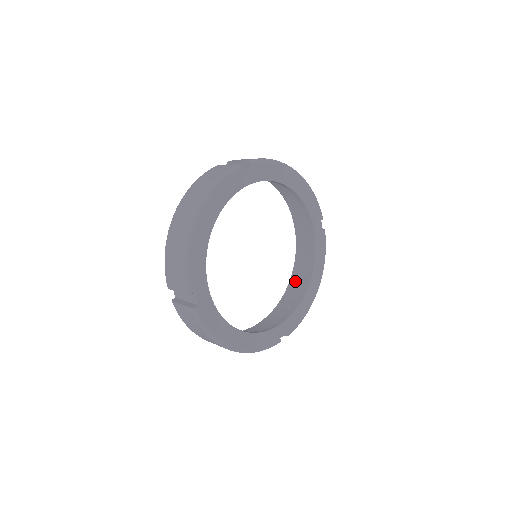
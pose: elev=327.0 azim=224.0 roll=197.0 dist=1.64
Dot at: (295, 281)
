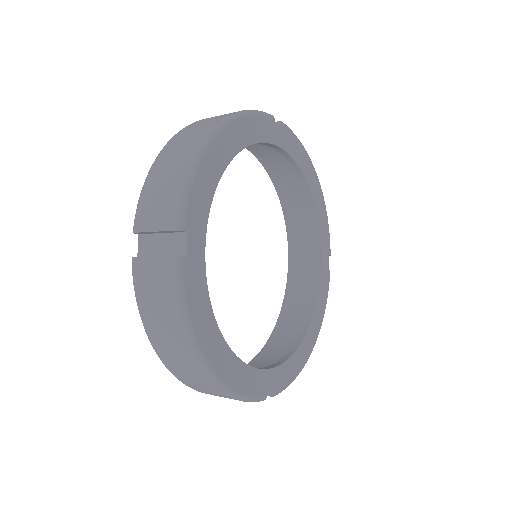
Dot at: (284, 190)
